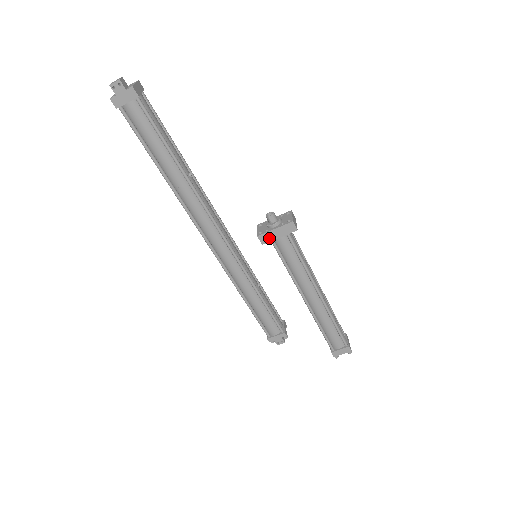
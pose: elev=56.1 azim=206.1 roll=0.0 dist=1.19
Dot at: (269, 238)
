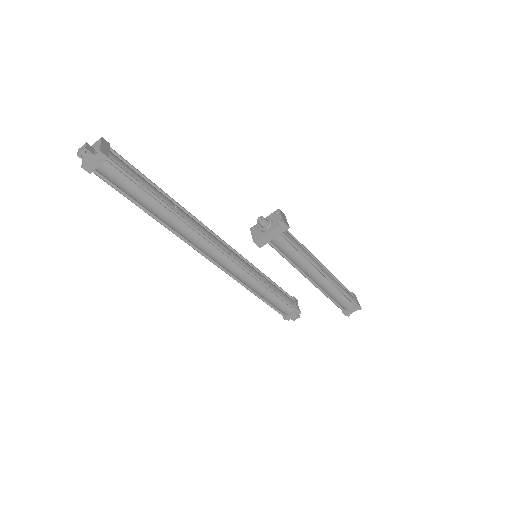
Dot at: (265, 241)
